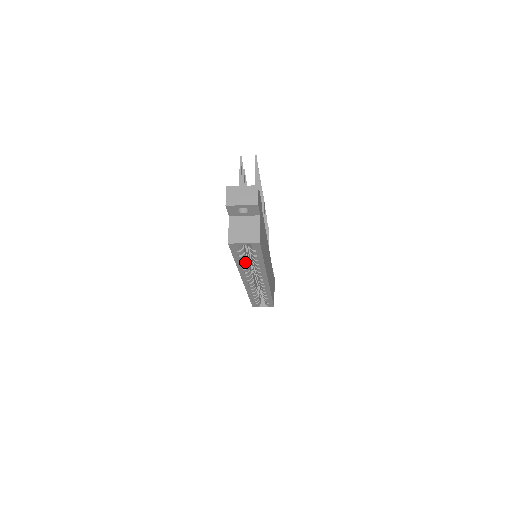
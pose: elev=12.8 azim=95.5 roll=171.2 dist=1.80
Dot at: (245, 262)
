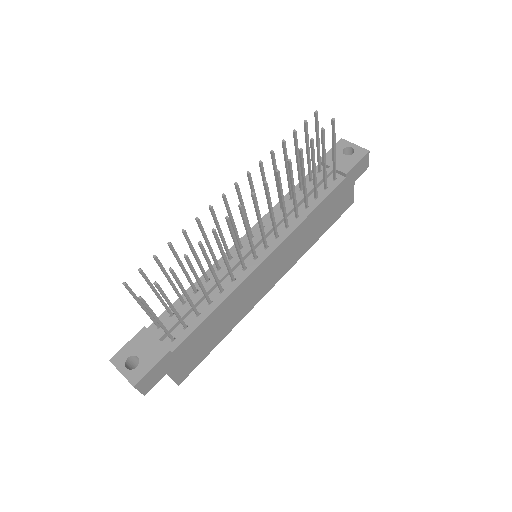
Dot at: occluded
